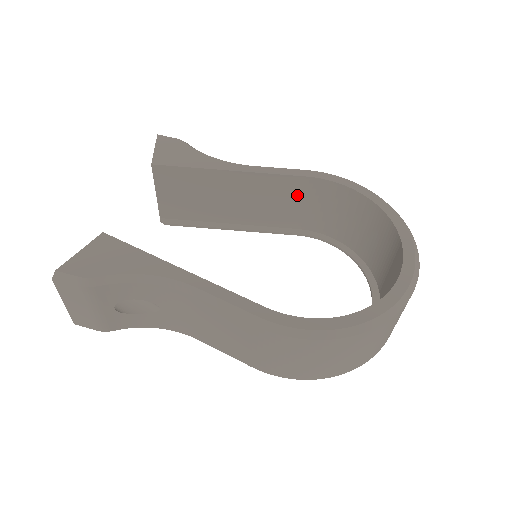
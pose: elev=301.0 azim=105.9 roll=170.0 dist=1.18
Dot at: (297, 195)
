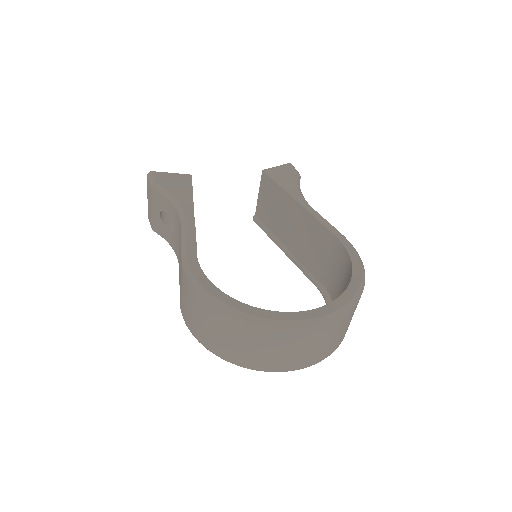
Dot at: (326, 249)
